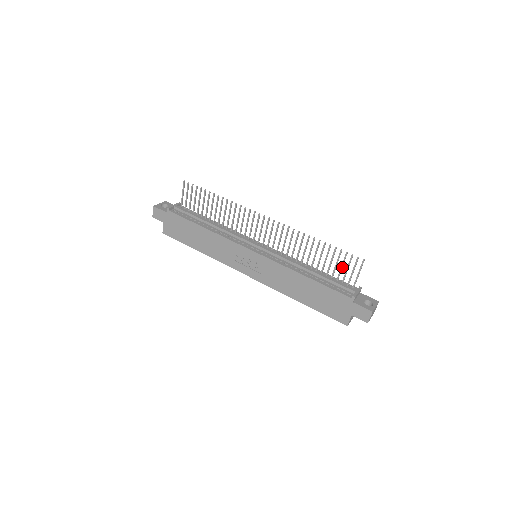
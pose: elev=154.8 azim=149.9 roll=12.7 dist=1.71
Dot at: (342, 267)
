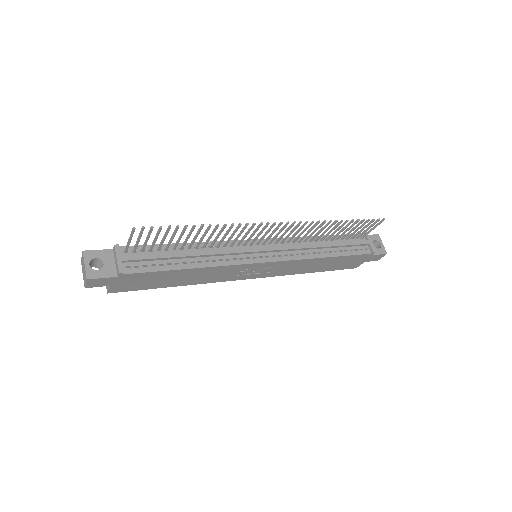
Dot at: (358, 229)
